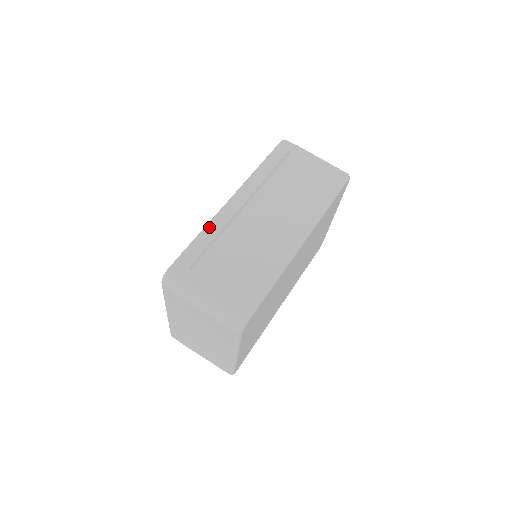
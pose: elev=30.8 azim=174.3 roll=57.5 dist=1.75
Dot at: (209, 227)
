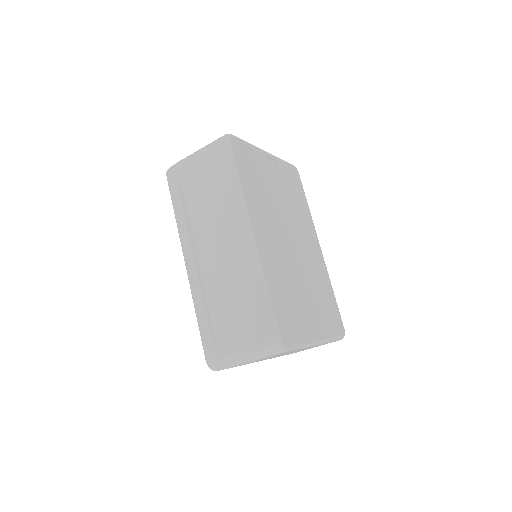
Dot at: (195, 302)
